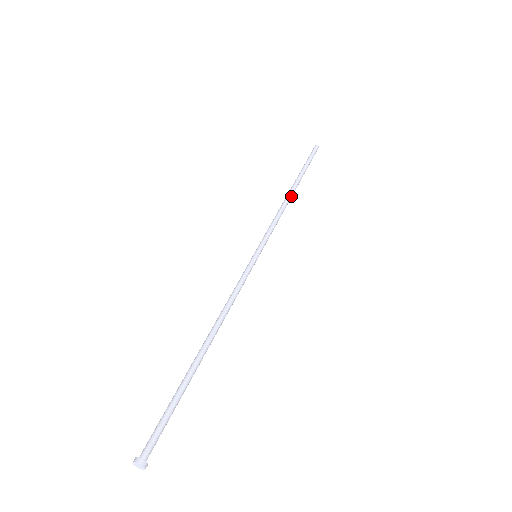
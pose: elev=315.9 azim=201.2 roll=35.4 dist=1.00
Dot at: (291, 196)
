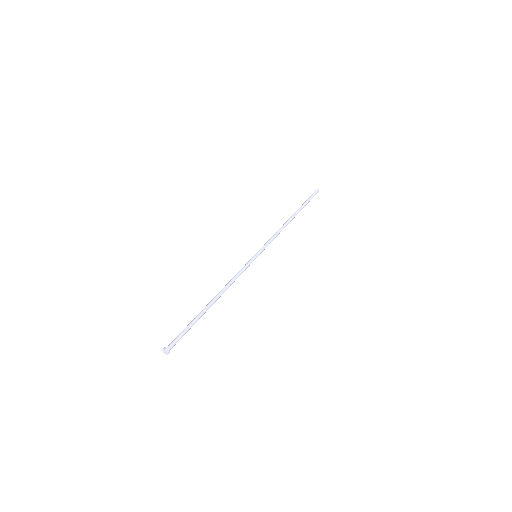
Dot at: occluded
